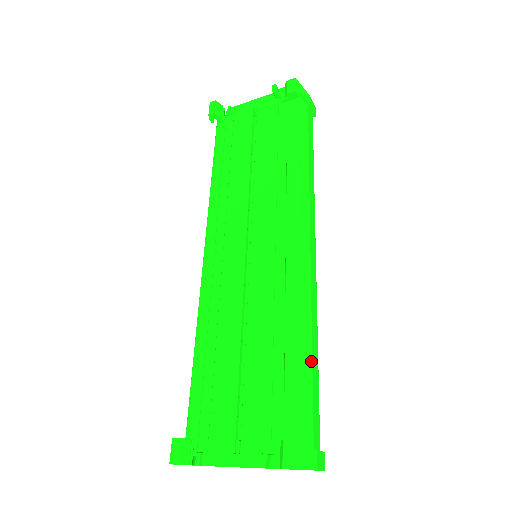
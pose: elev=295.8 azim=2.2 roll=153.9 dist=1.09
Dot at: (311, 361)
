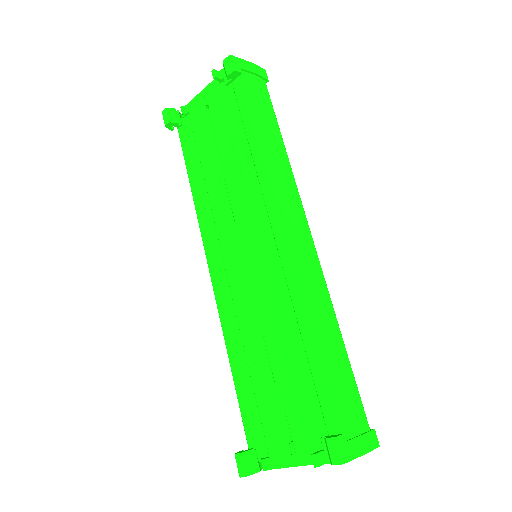
Dot at: (334, 350)
